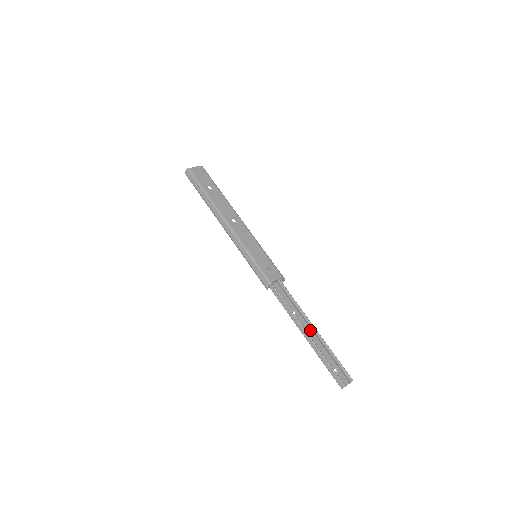
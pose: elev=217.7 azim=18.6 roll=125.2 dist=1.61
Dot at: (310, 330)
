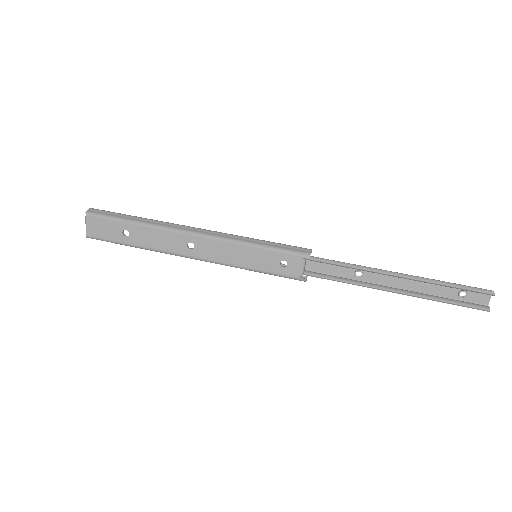
Dot at: occluded
